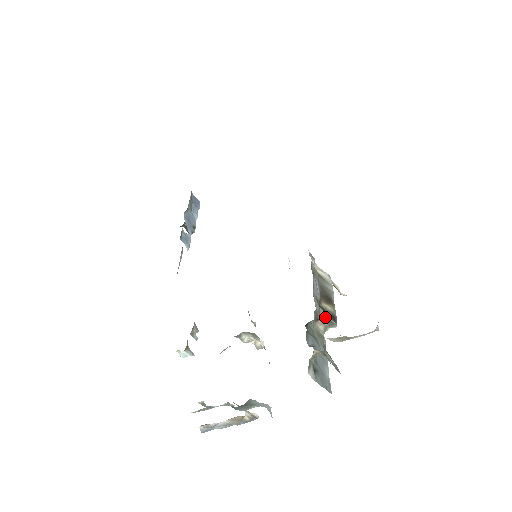
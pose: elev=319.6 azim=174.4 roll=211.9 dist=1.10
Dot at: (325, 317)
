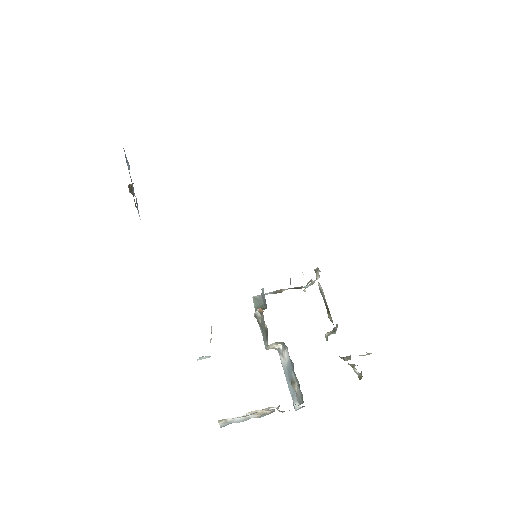
Dot at: (334, 328)
